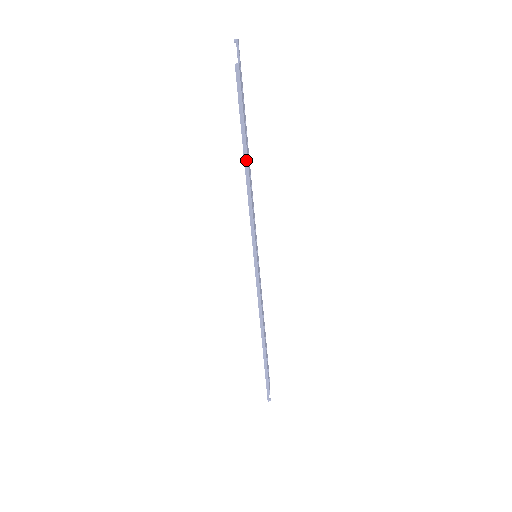
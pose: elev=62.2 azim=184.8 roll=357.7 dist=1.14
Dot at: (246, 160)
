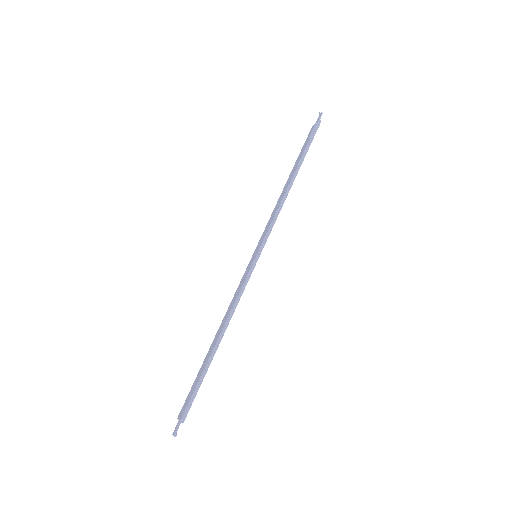
Dot at: (295, 176)
